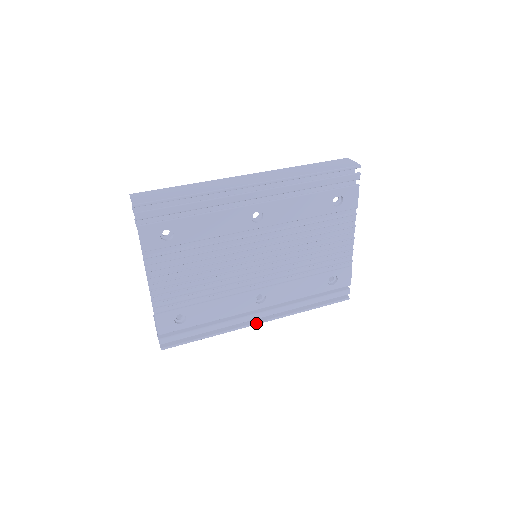
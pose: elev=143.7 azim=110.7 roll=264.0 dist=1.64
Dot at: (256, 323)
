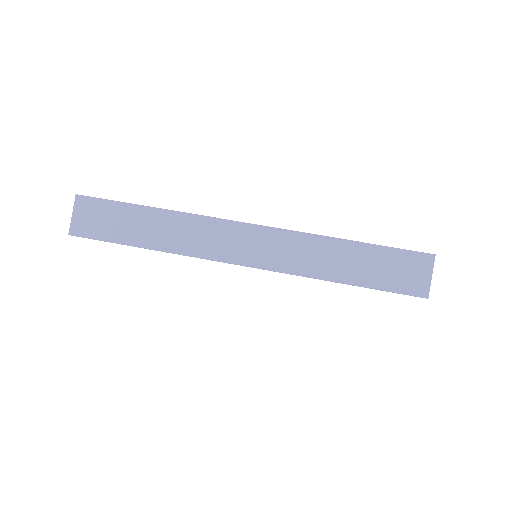
Dot at: occluded
